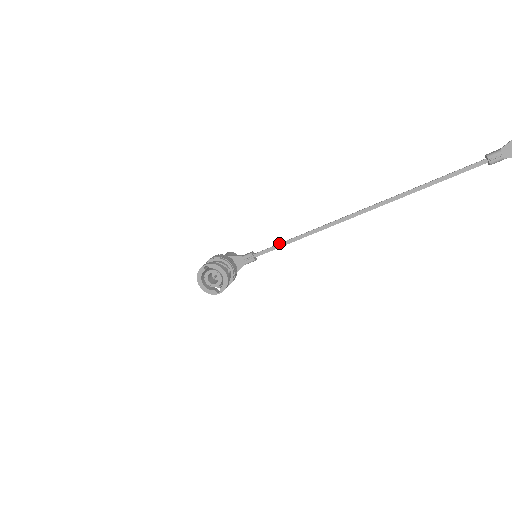
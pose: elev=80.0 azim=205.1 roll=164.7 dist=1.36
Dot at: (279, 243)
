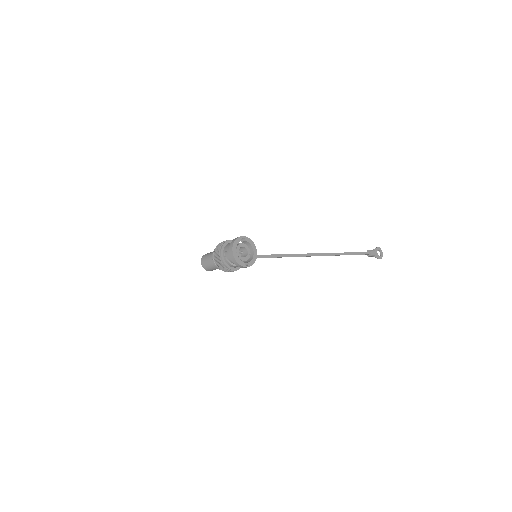
Dot at: occluded
